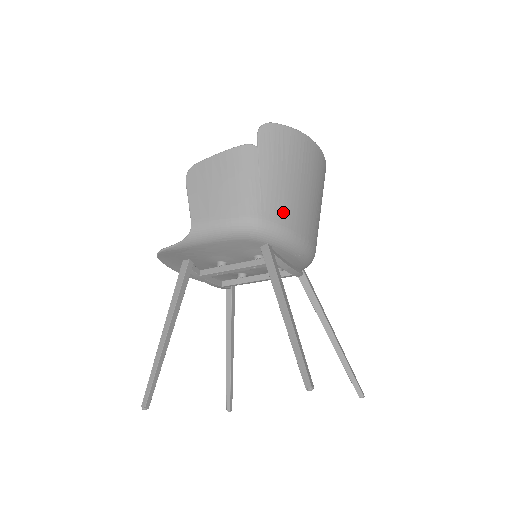
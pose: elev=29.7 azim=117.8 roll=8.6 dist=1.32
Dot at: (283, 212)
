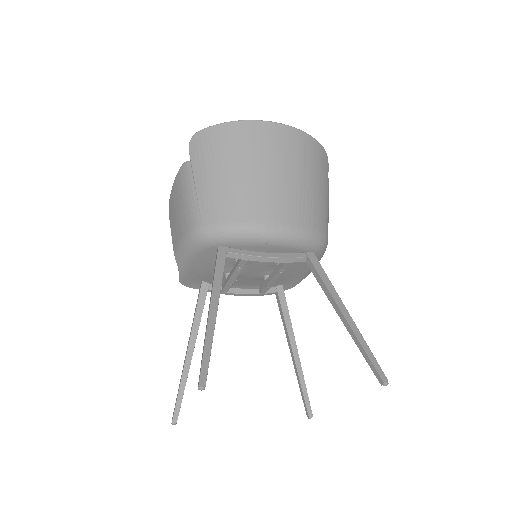
Dot at: (224, 209)
